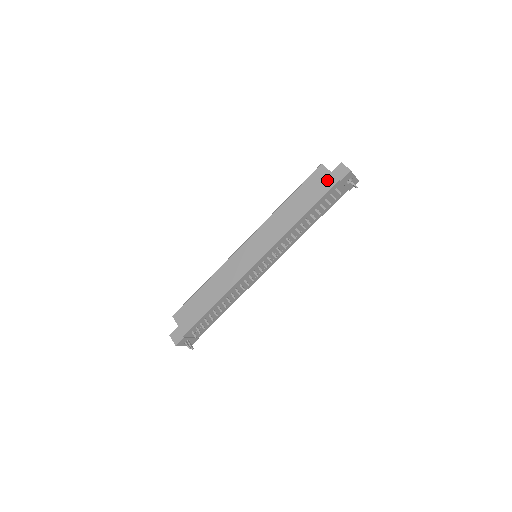
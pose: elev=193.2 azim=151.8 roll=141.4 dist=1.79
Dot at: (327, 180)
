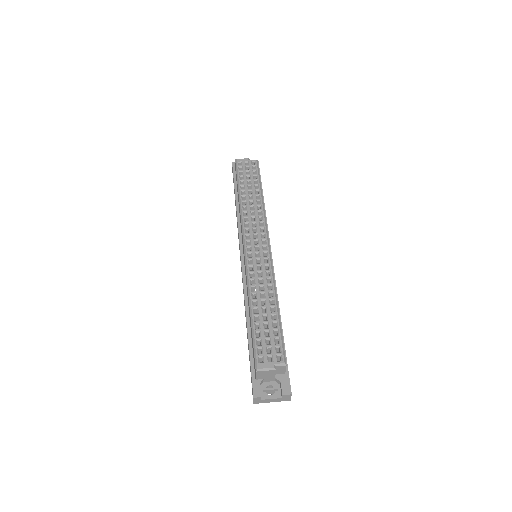
Dot at: occluded
